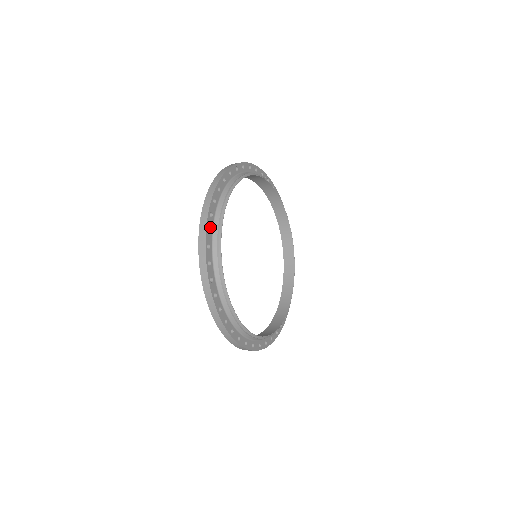
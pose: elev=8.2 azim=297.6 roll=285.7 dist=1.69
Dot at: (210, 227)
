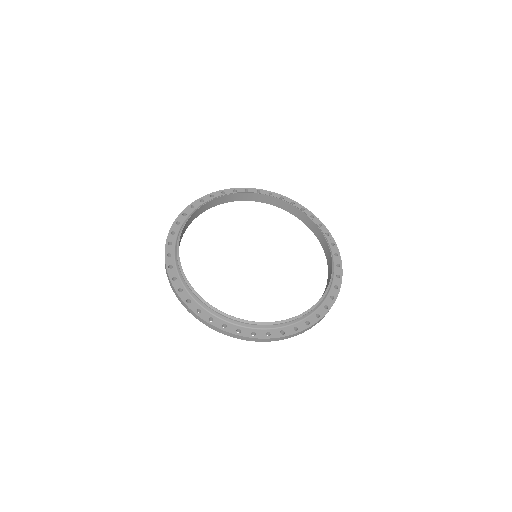
Dot at: (226, 193)
